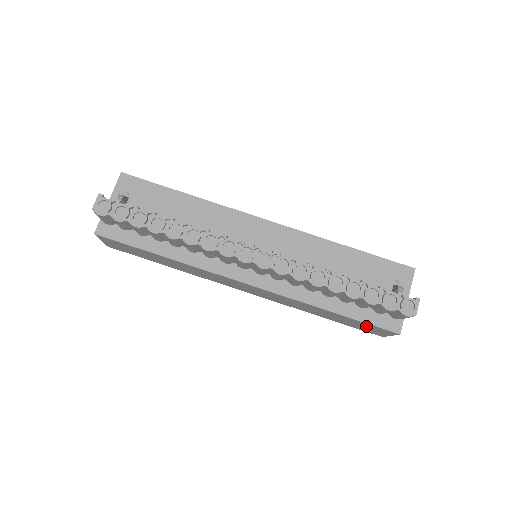
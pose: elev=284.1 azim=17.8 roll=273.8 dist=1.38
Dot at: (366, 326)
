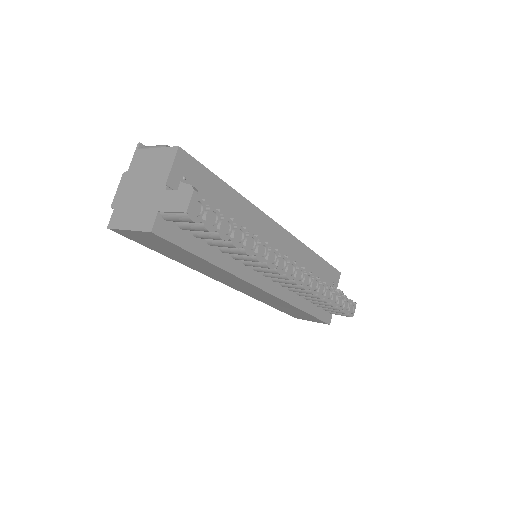
Dot at: (308, 317)
